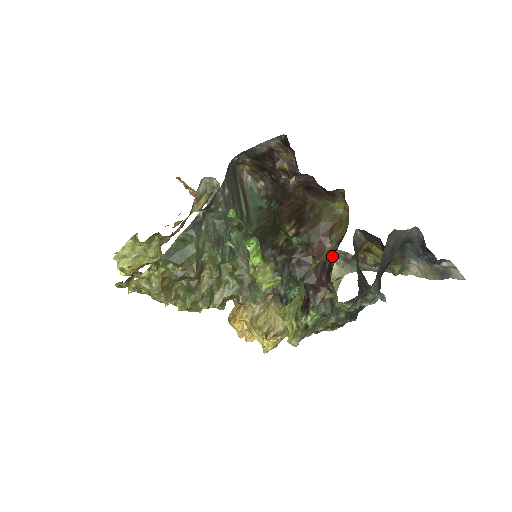
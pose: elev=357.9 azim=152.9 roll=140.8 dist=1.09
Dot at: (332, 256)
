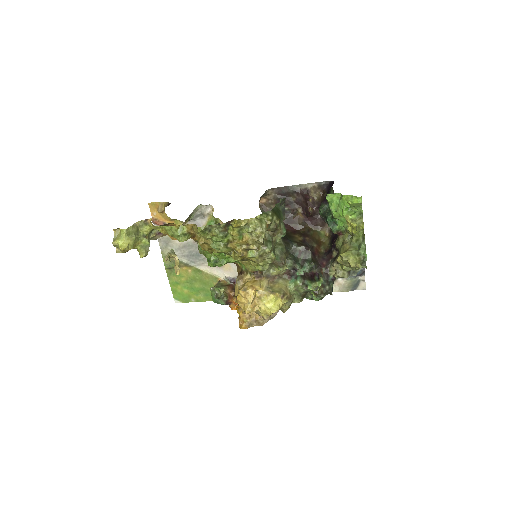
Dot at: (330, 252)
